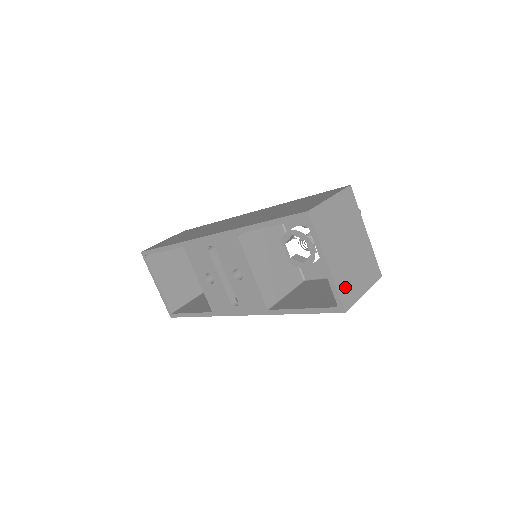
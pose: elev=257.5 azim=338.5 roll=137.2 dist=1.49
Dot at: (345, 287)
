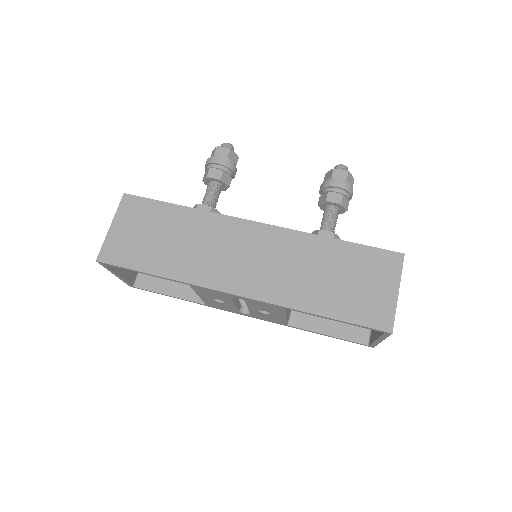
Dot at: occluded
